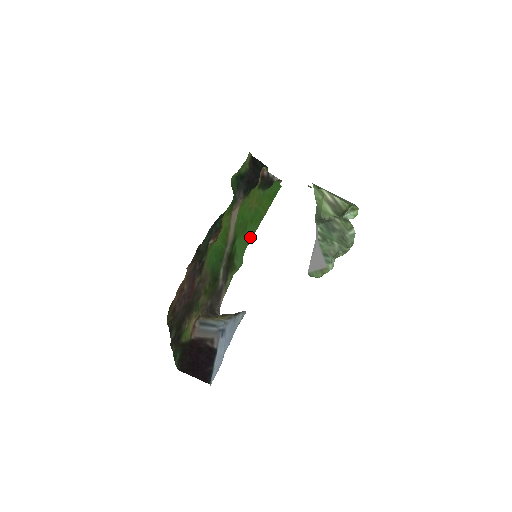
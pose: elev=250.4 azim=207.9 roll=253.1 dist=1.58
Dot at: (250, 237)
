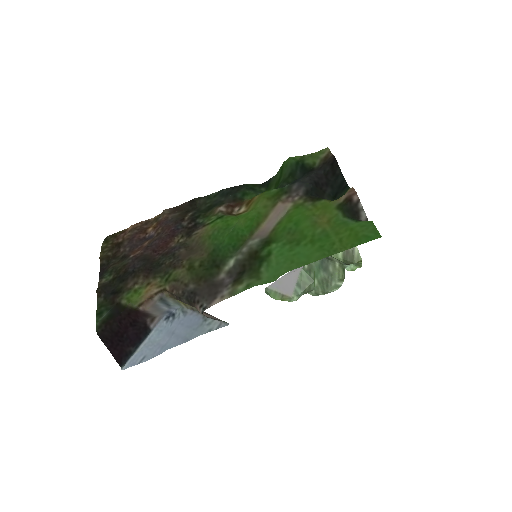
Dot at: (305, 260)
